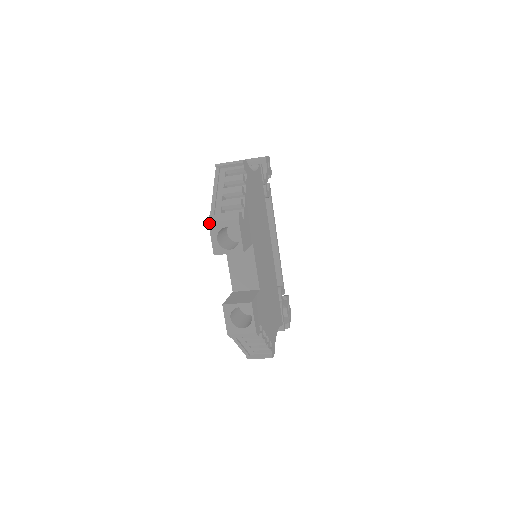
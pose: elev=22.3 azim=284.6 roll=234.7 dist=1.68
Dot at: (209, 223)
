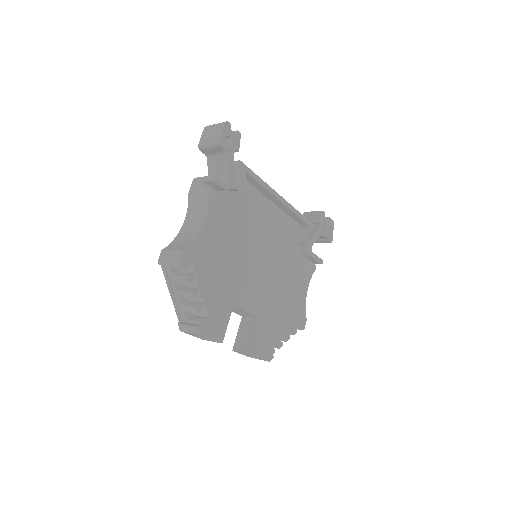
Dot at: (181, 331)
